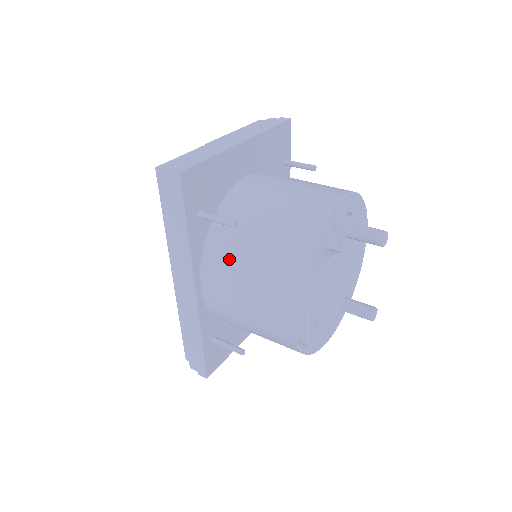
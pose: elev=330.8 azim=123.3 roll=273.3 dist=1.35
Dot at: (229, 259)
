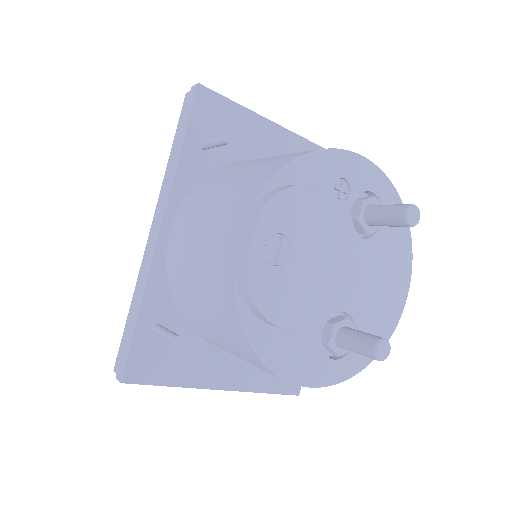
Dot at: (209, 189)
